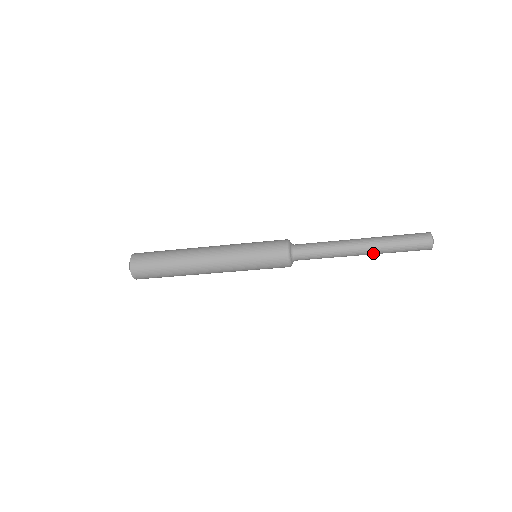
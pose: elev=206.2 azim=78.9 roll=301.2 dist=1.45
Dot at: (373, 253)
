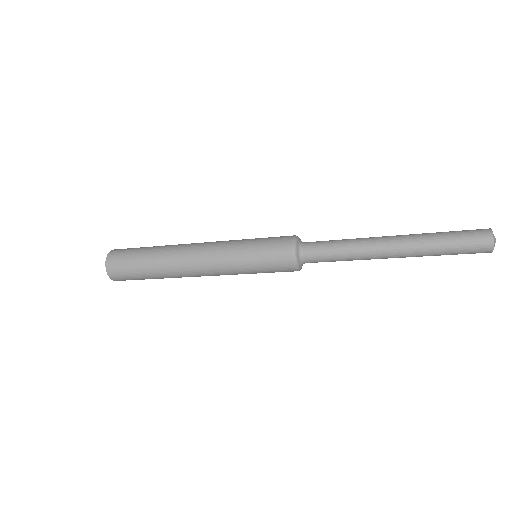
Dot at: (408, 255)
